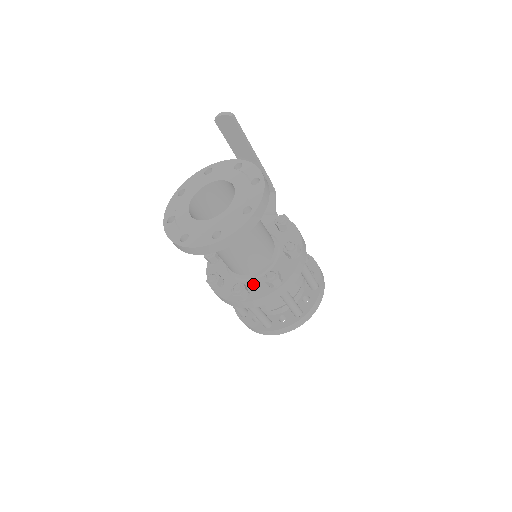
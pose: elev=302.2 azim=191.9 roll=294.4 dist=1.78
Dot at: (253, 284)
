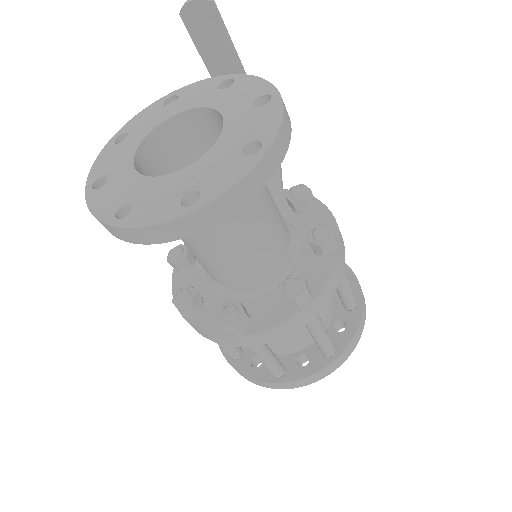
Dot at: (256, 303)
